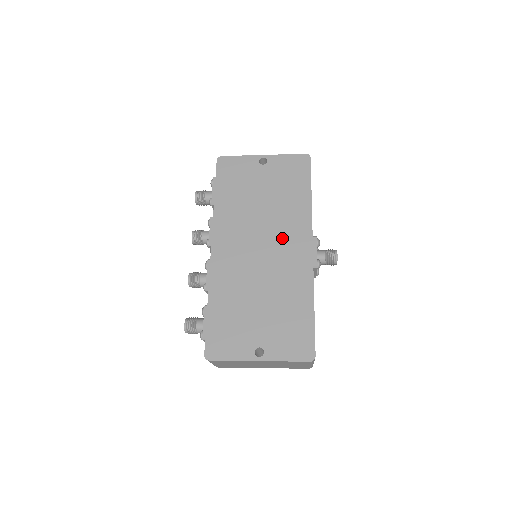
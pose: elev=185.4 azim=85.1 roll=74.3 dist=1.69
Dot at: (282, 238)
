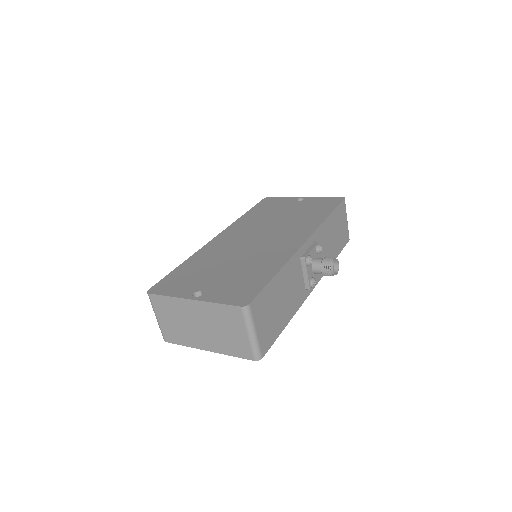
Dot at: (282, 234)
